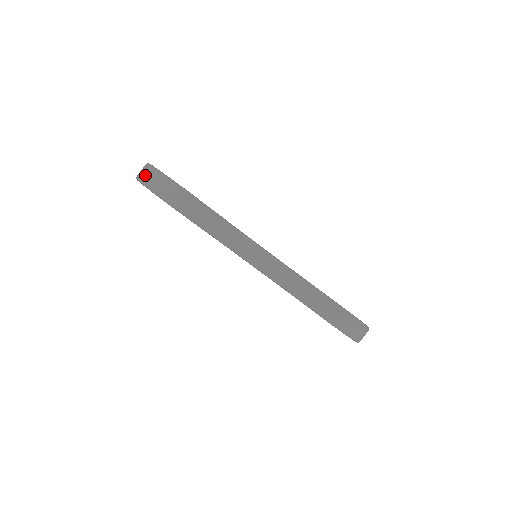
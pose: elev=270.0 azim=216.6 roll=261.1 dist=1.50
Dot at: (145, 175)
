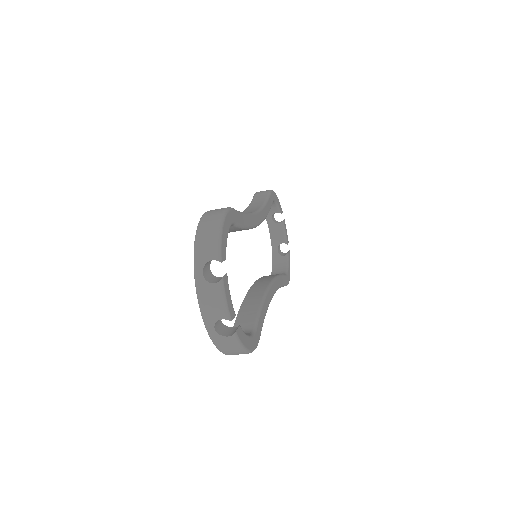
Dot at: (223, 343)
